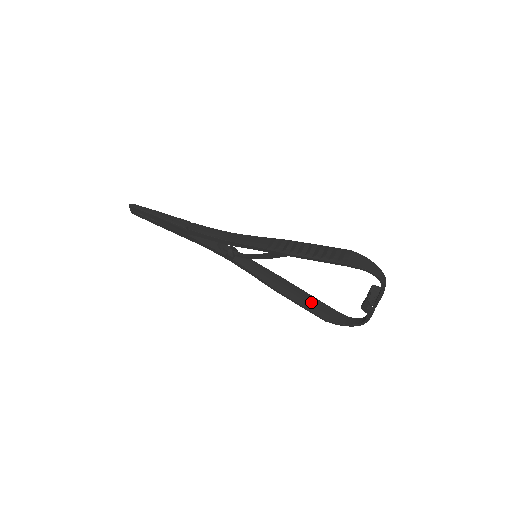
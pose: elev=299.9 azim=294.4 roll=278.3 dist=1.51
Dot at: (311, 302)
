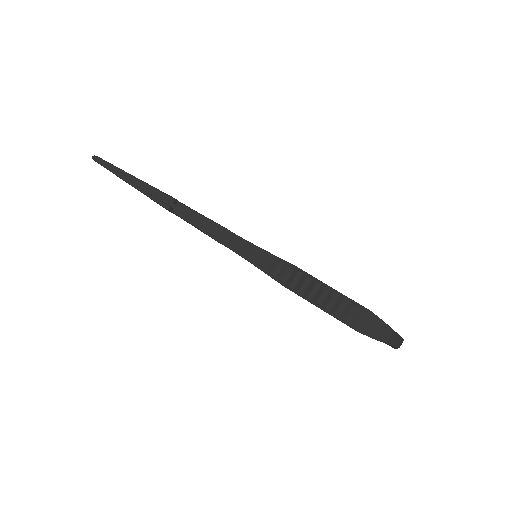
Dot at: occluded
